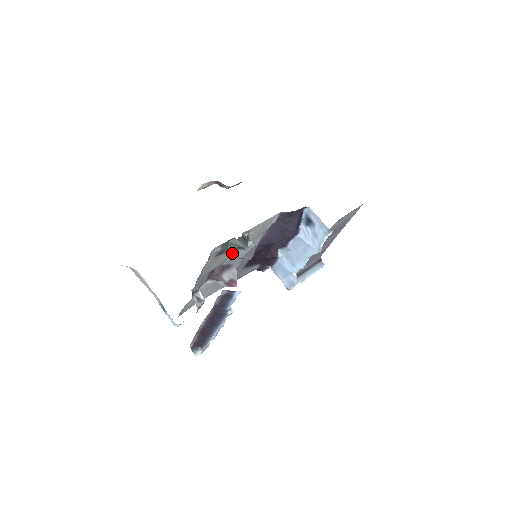
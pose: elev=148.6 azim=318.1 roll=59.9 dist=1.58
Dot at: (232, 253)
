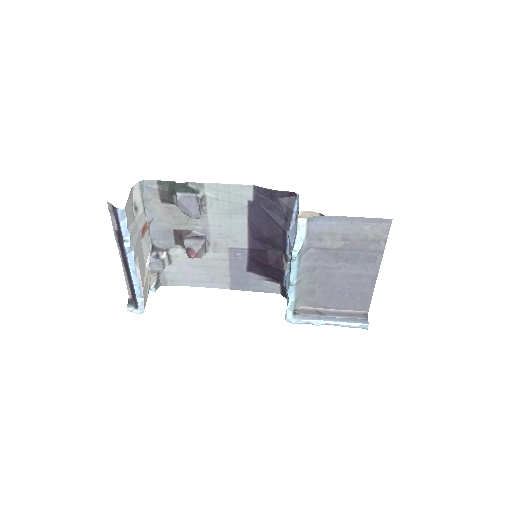
Dot at: (174, 201)
